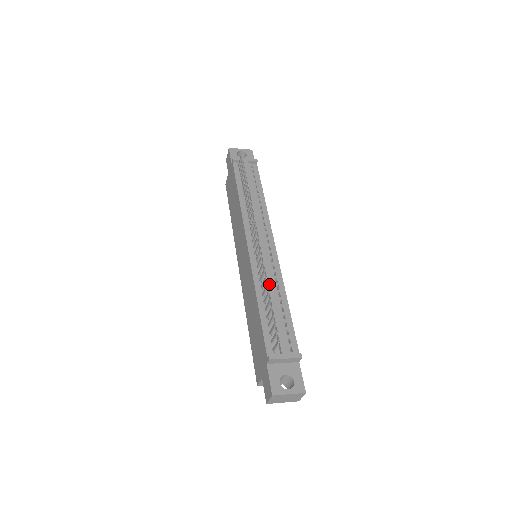
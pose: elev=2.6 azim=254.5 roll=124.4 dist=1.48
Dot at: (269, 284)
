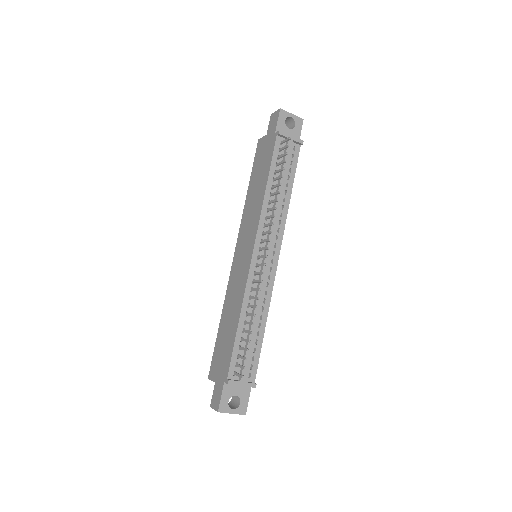
Dot at: occluded
